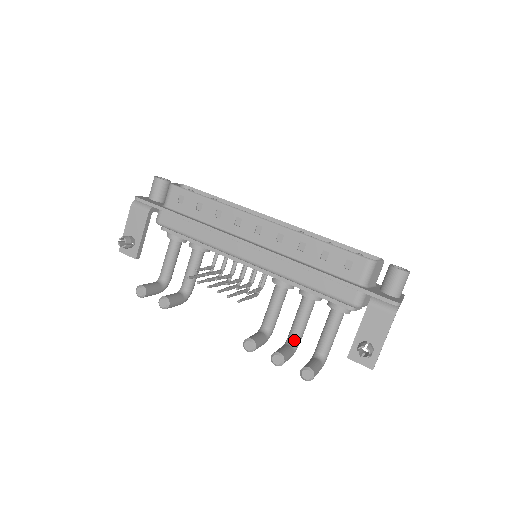
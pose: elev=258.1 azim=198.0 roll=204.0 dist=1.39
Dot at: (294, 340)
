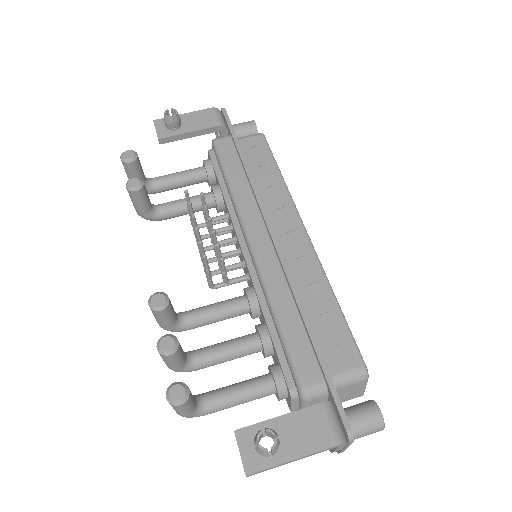
Dot at: (195, 359)
